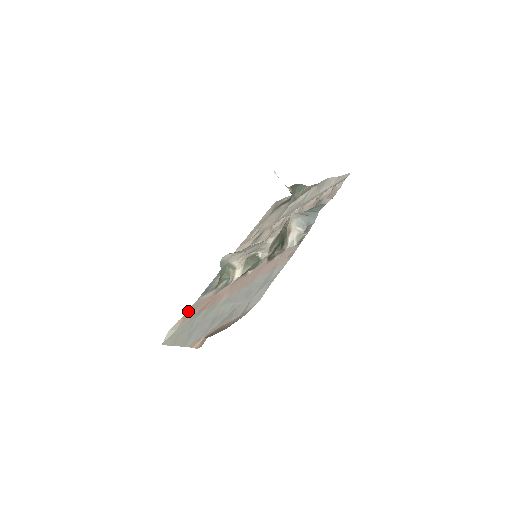
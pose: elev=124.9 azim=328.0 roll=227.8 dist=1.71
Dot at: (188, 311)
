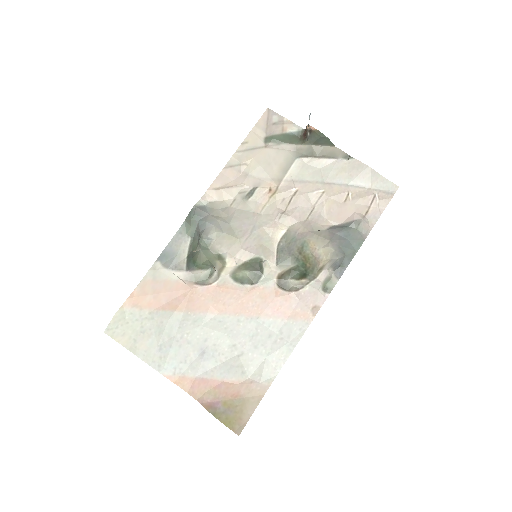
Dot at: (140, 286)
